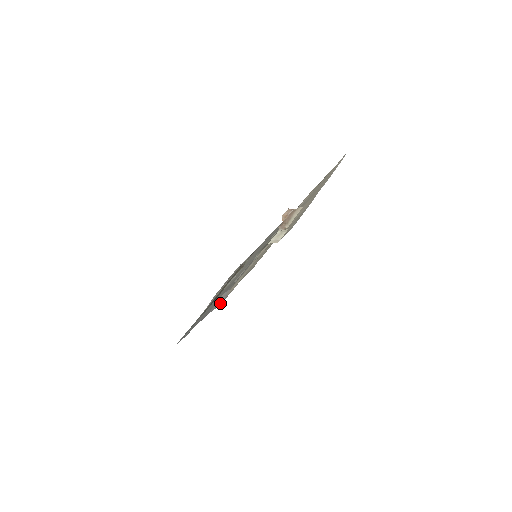
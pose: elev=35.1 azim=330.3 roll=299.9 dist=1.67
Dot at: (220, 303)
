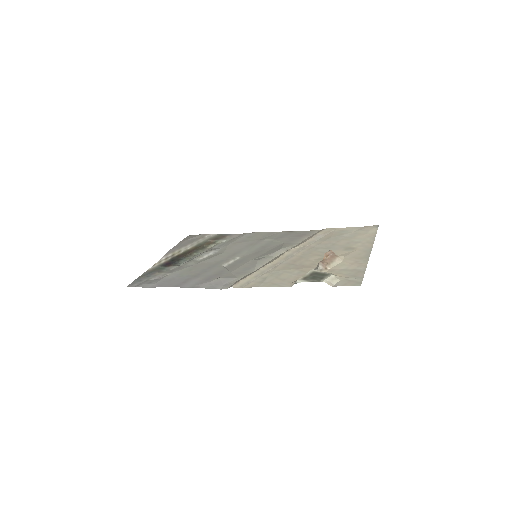
Dot at: (219, 288)
